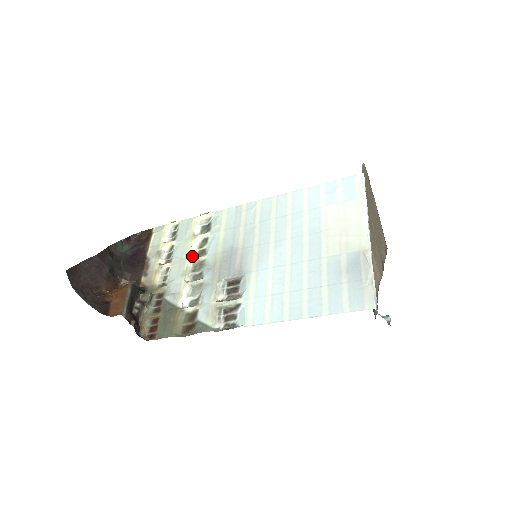
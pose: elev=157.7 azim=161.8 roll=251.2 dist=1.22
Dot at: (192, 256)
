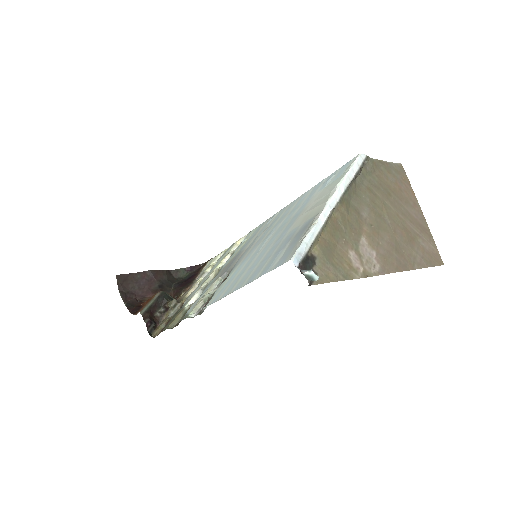
Dot at: occluded
